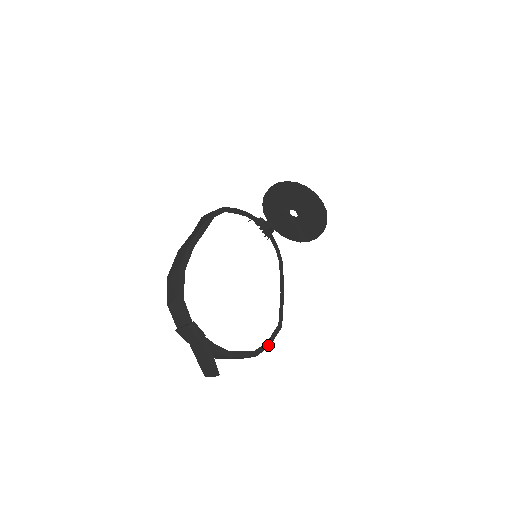
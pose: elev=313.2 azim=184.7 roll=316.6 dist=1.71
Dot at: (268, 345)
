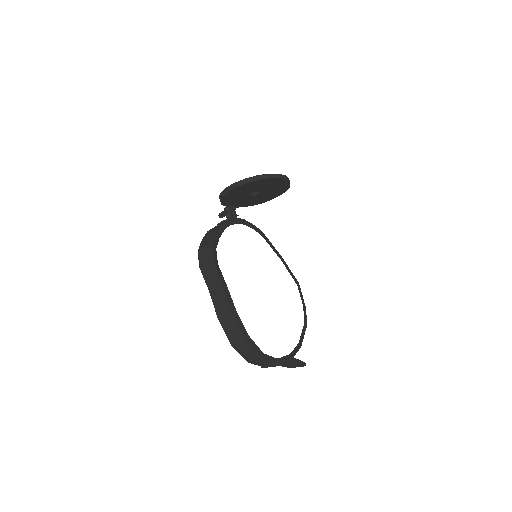
Dot at: (305, 307)
